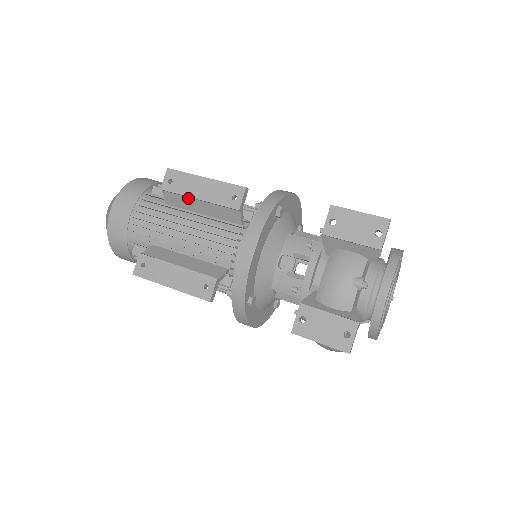
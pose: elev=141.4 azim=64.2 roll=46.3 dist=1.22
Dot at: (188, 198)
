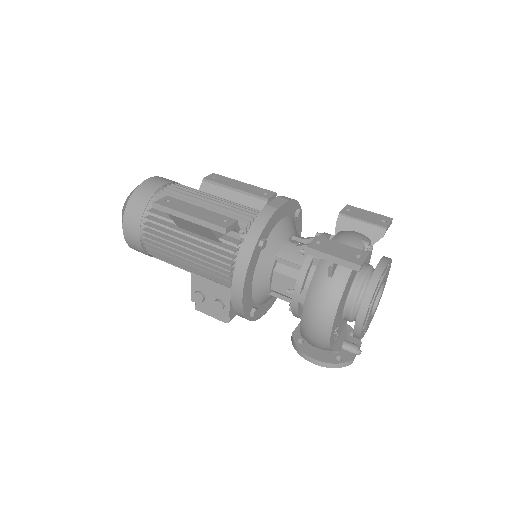
Dot at: (224, 189)
